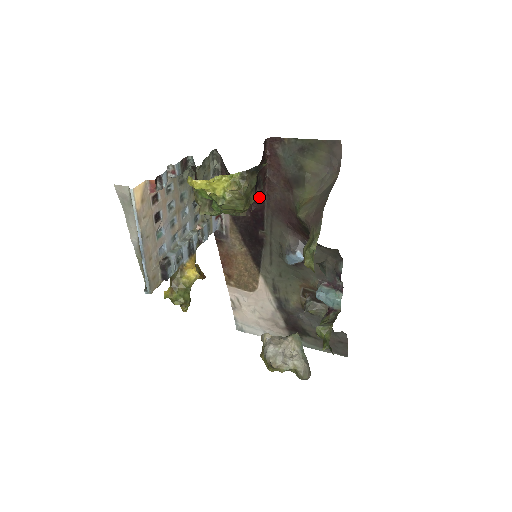
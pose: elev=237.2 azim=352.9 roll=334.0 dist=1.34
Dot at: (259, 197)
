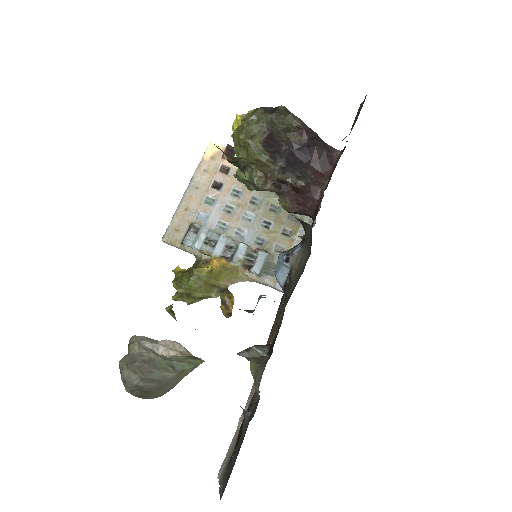
Dot at: occluded
